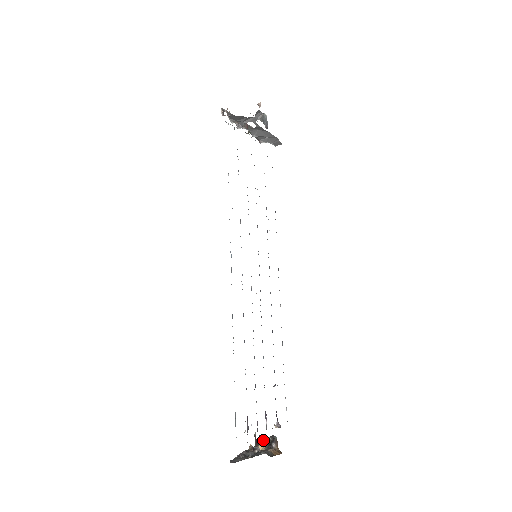
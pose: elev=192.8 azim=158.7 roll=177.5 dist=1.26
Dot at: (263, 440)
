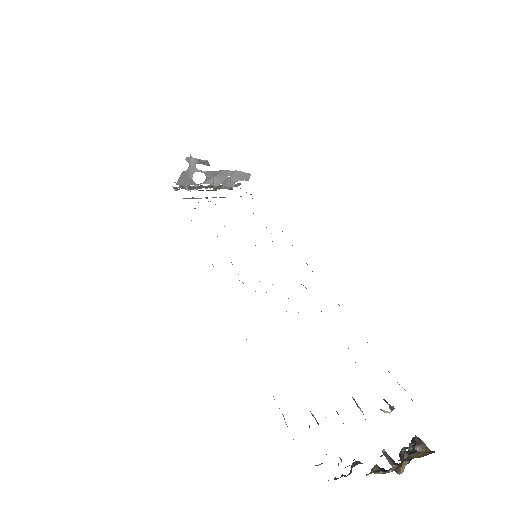
Dot at: (403, 455)
